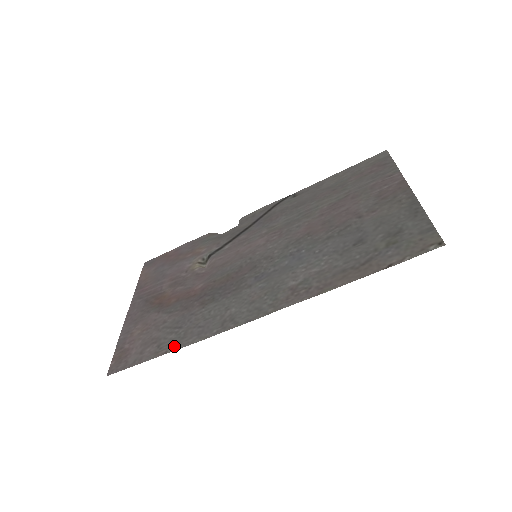
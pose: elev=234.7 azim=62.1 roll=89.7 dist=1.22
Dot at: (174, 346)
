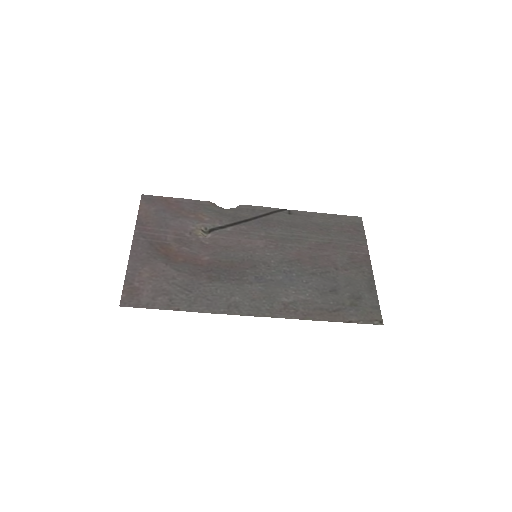
Dot at: (186, 307)
